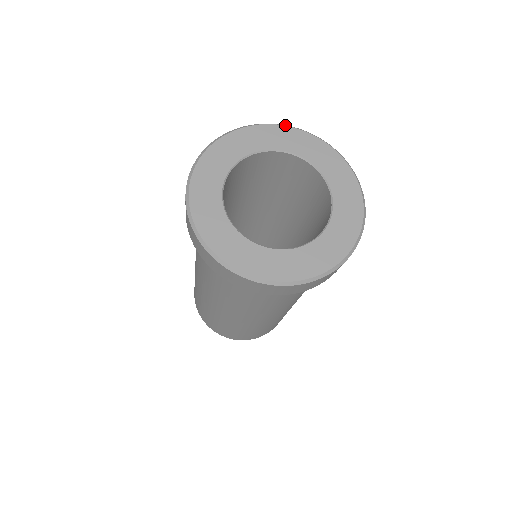
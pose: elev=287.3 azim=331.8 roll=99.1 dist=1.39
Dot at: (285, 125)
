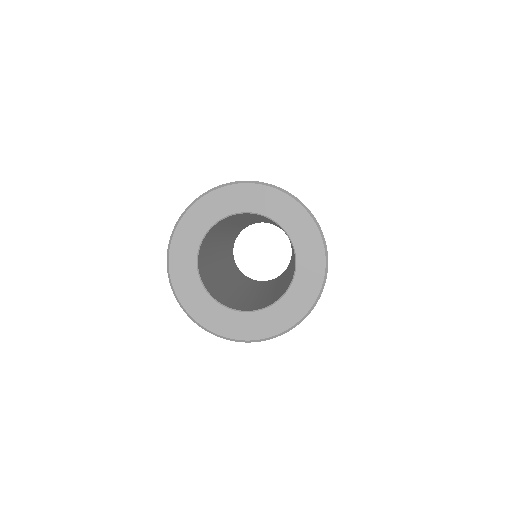
Dot at: (189, 207)
